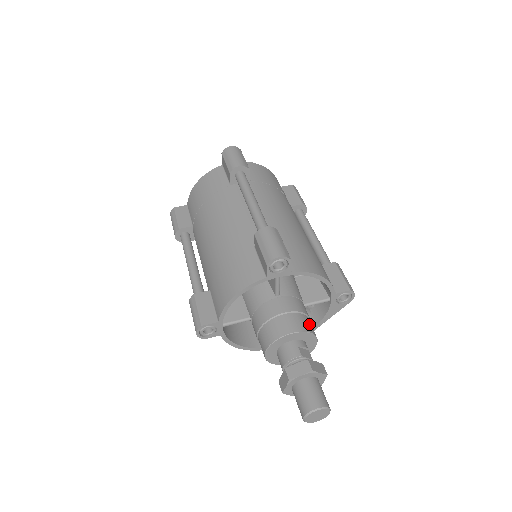
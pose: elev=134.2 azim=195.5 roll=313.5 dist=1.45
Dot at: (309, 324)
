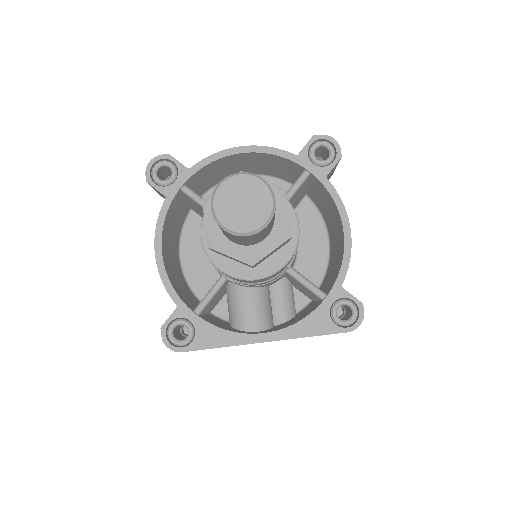
Dot at: occluded
